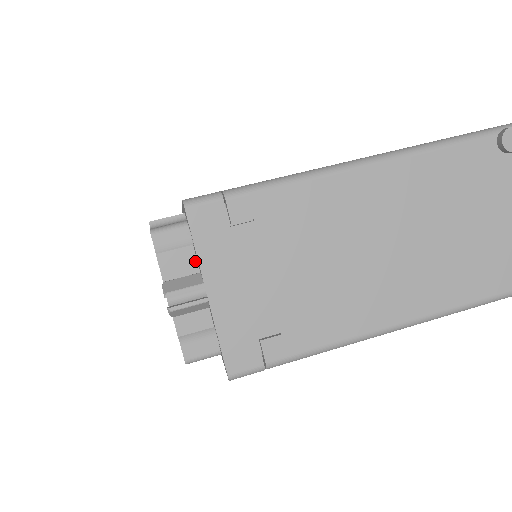
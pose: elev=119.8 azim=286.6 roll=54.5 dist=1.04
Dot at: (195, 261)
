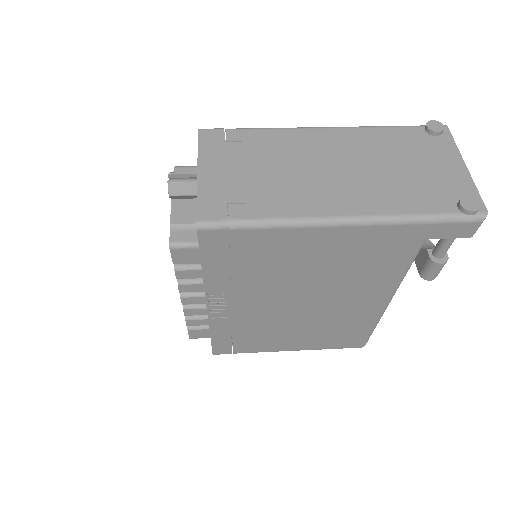
Dot at: occluded
